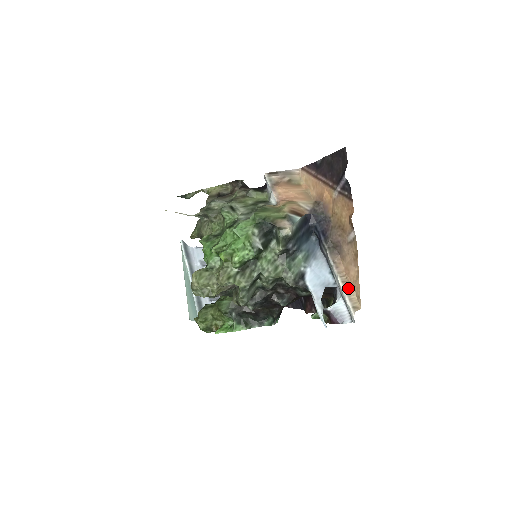
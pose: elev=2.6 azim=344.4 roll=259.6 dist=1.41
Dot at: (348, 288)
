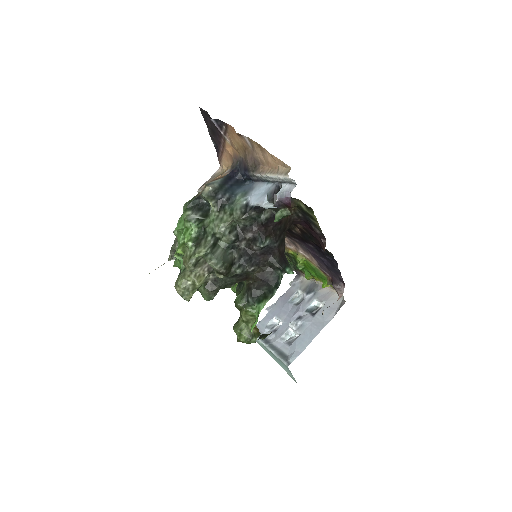
Dot at: (277, 171)
